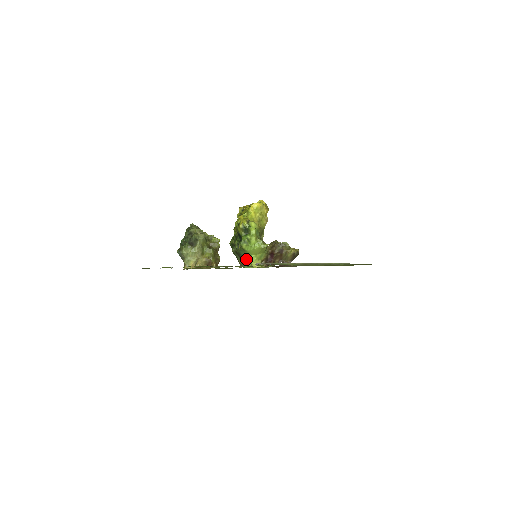
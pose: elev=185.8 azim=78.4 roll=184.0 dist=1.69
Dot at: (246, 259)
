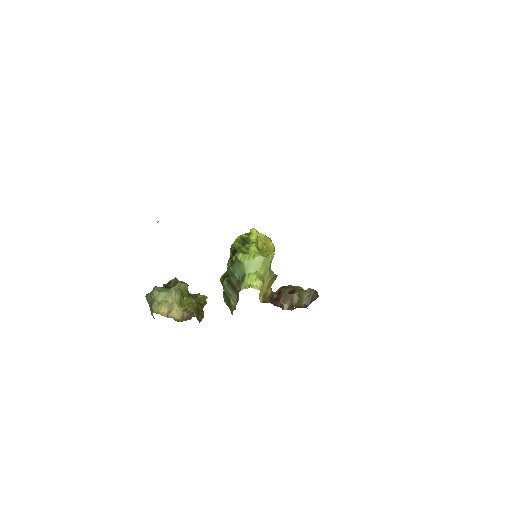
Dot at: (242, 280)
